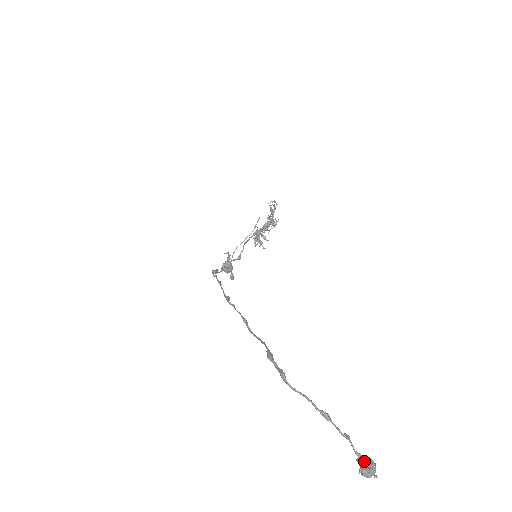
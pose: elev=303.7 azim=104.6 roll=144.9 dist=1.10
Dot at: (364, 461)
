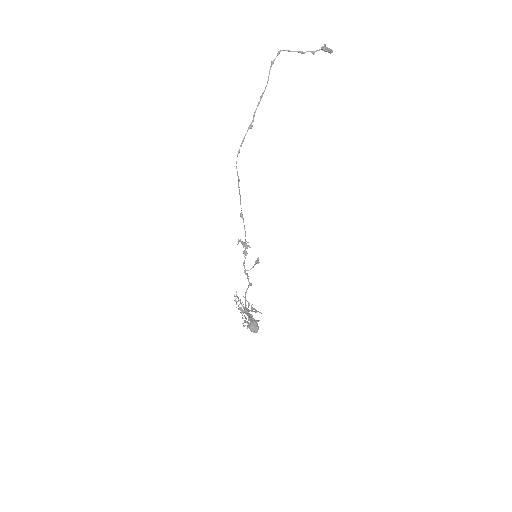
Dot at: (322, 47)
